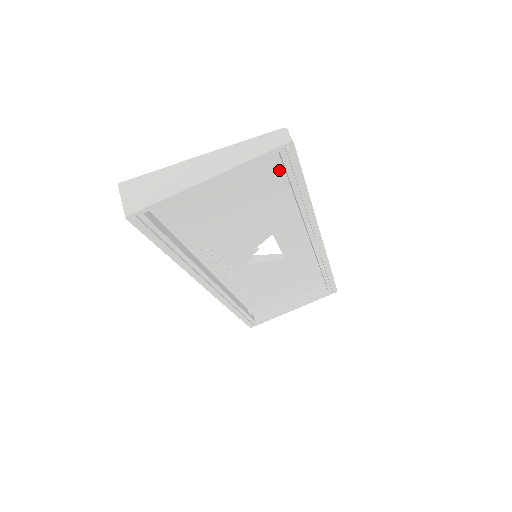
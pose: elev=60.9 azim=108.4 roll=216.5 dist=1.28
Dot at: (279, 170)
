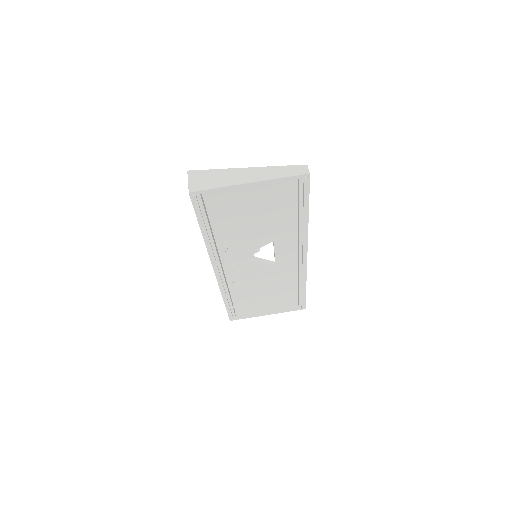
Dot at: (294, 193)
